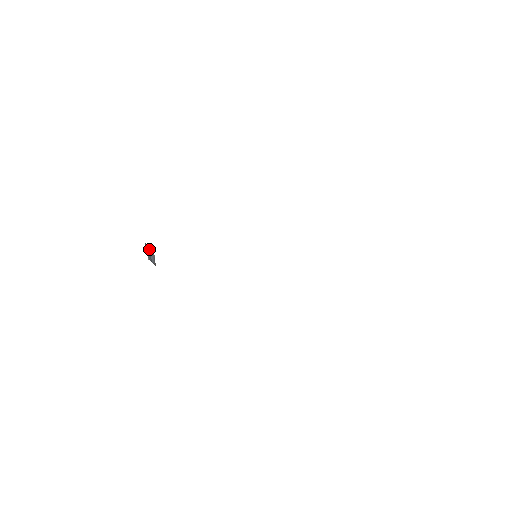
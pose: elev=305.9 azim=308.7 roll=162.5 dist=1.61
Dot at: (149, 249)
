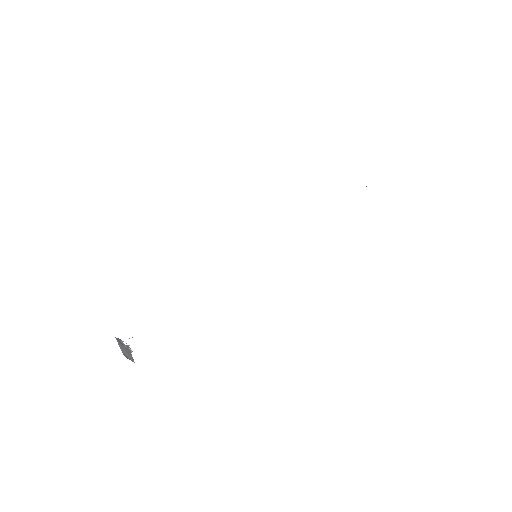
Dot at: (120, 347)
